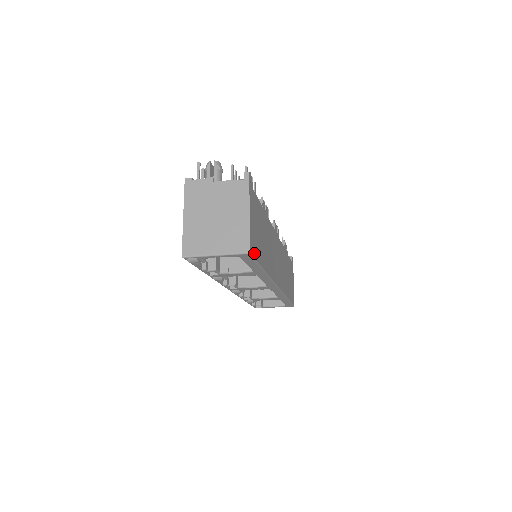
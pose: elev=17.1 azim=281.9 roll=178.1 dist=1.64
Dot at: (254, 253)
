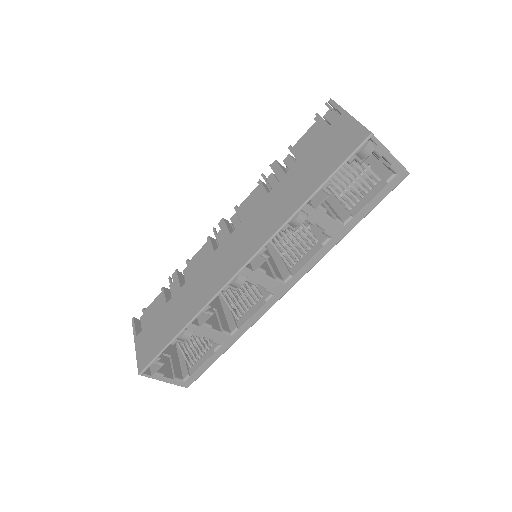
Dot at: occluded
